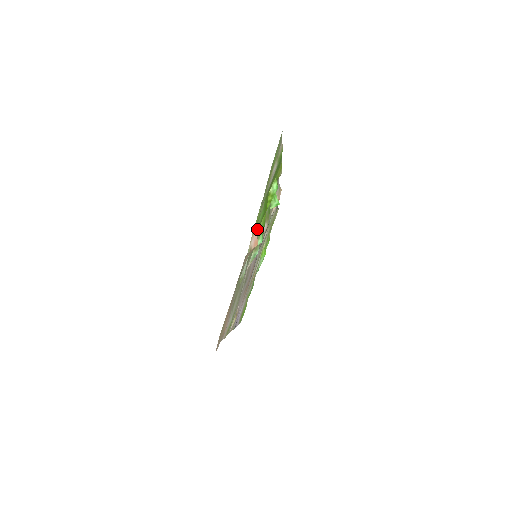
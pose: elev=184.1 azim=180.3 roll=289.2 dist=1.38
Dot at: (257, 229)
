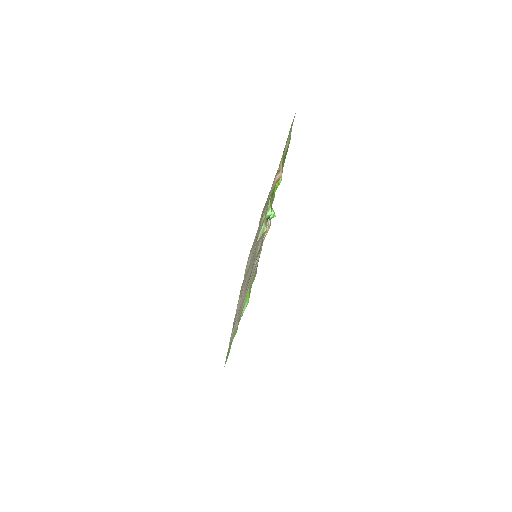
Dot at: (270, 196)
